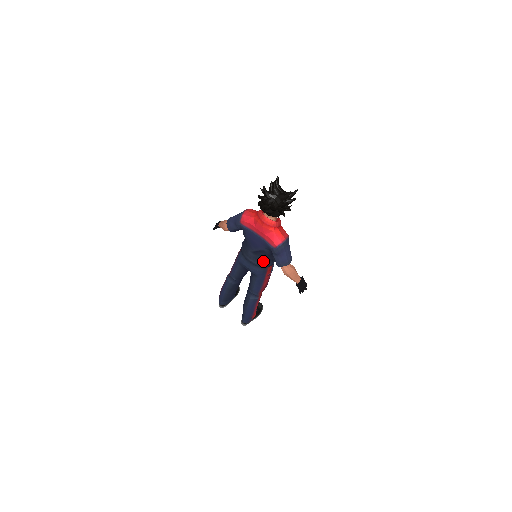
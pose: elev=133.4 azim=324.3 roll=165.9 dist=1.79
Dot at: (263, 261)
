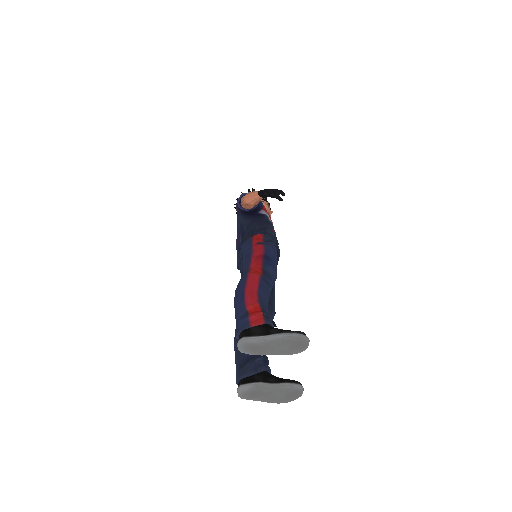
Dot at: occluded
